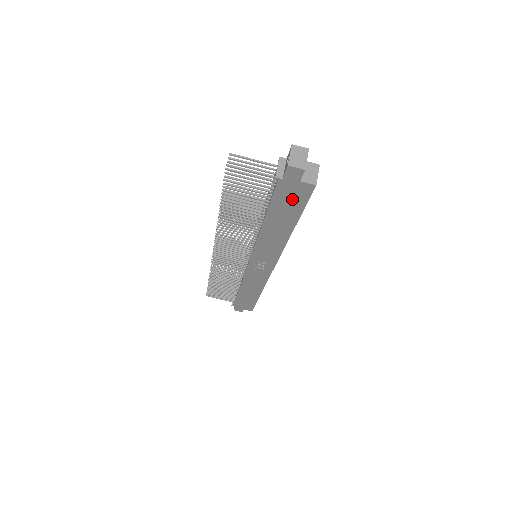
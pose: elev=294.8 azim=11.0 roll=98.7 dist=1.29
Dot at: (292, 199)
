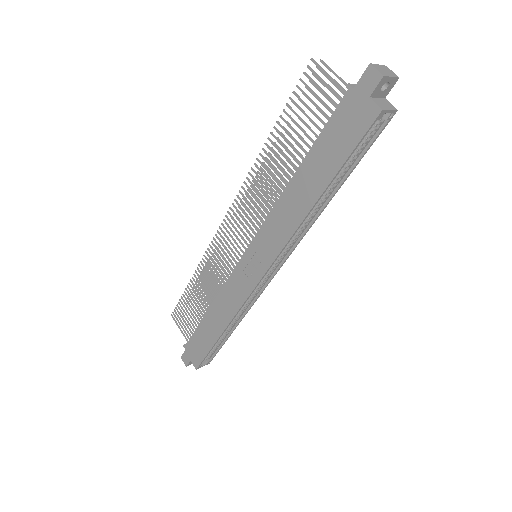
Dot at: (346, 132)
